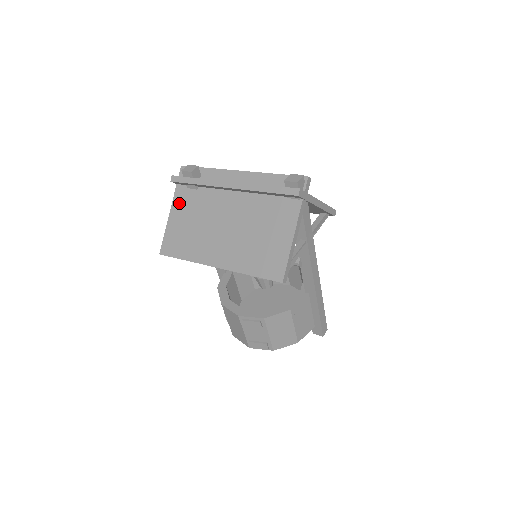
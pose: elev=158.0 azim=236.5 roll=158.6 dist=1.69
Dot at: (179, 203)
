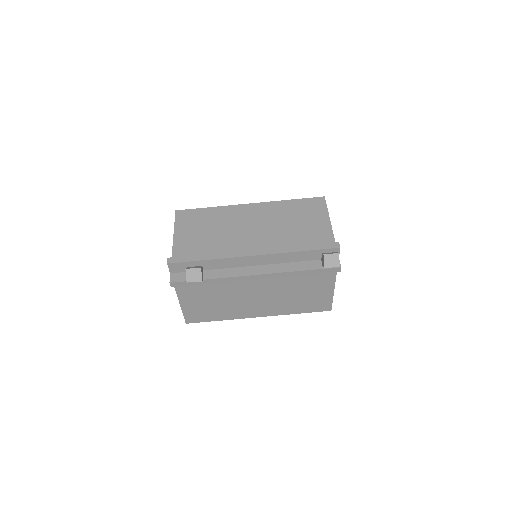
Dot at: (186, 290)
